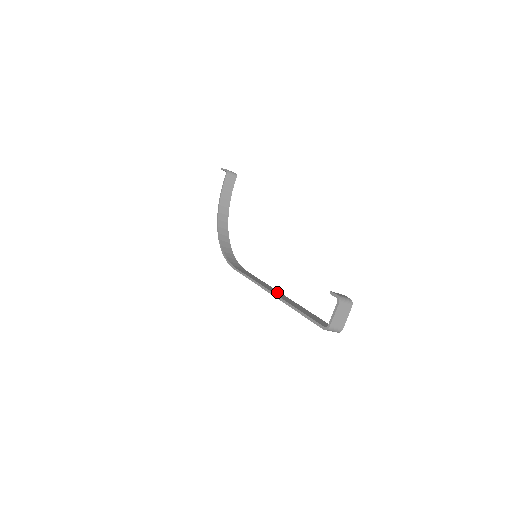
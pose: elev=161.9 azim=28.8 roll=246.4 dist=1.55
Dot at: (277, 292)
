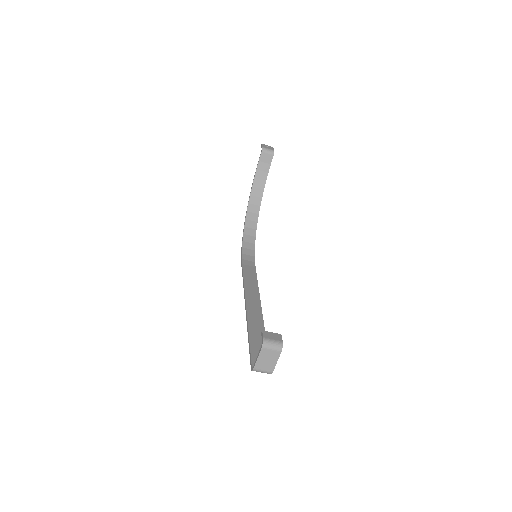
Dot at: (255, 304)
